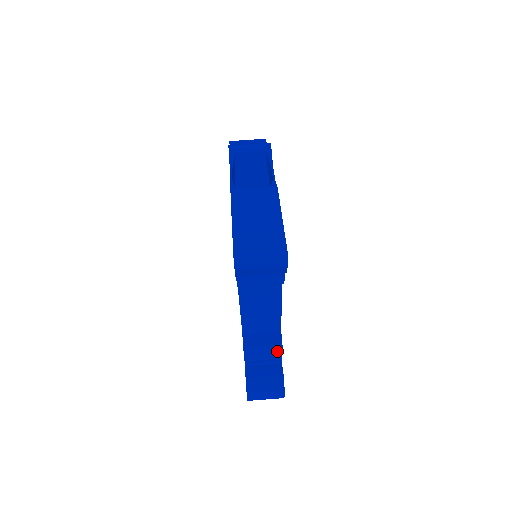
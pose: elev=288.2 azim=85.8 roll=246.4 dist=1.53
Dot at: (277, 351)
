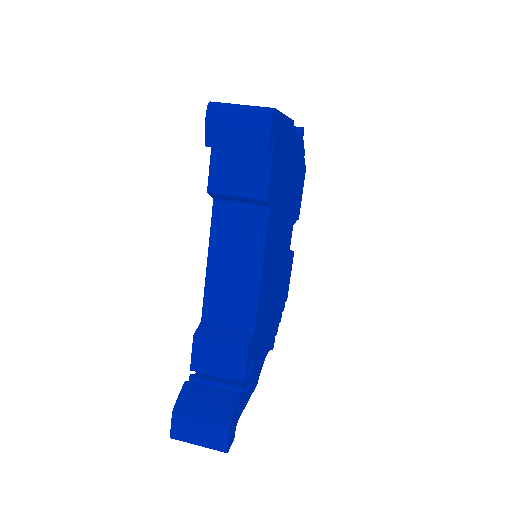
Dot at: (239, 360)
